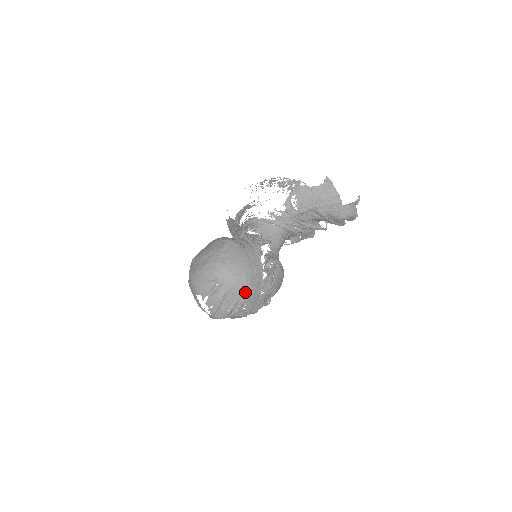
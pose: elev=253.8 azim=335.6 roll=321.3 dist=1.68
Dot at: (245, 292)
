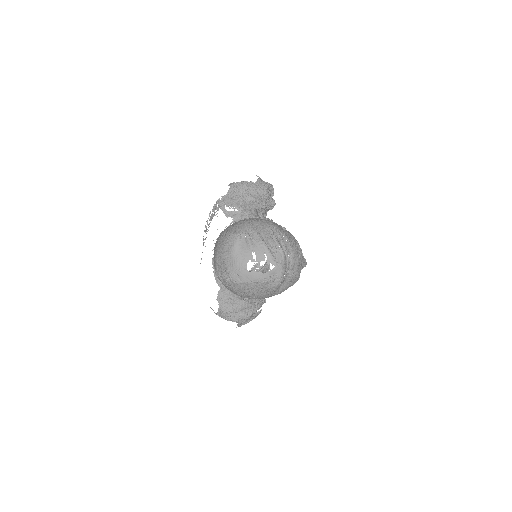
Dot at: (269, 226)
